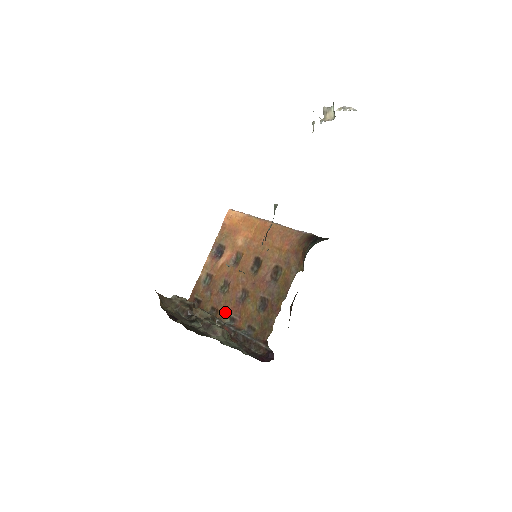
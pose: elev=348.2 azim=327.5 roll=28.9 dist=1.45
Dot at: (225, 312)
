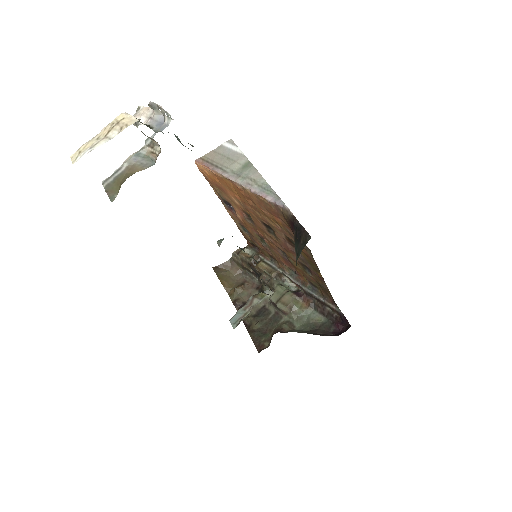
Dot at: (282, 264)
